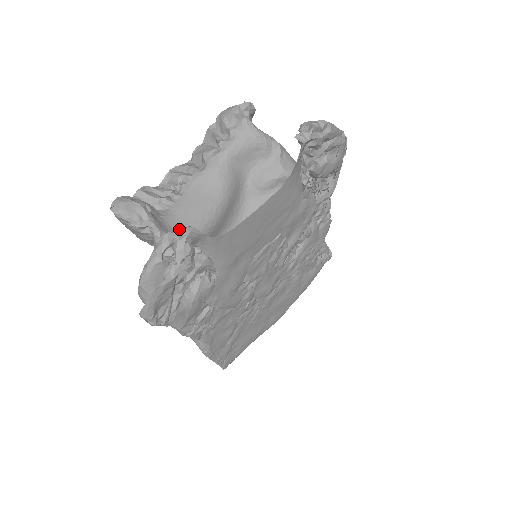
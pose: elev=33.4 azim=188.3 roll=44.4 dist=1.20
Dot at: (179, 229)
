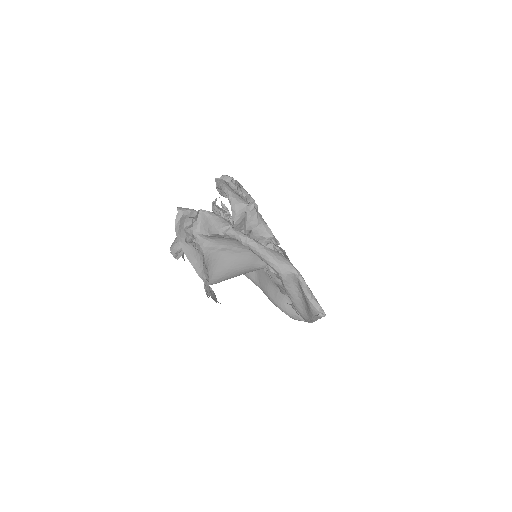
Dot at: occluded
